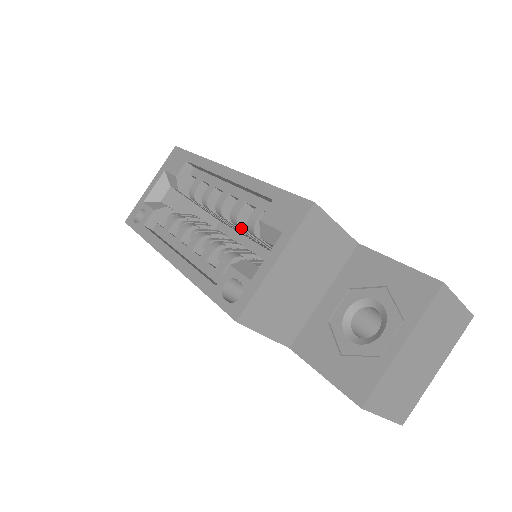
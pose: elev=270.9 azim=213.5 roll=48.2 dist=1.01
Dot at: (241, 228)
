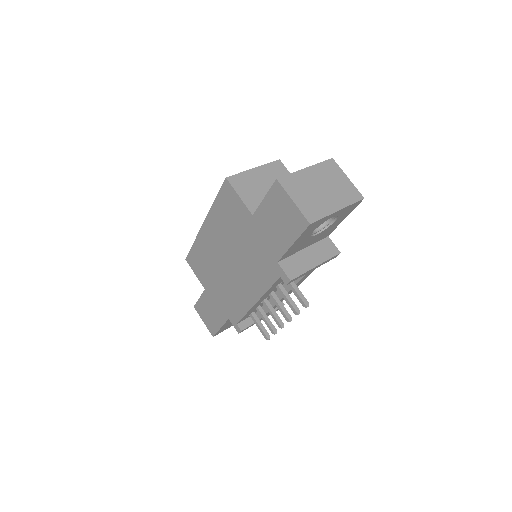
Dot at: occluded
